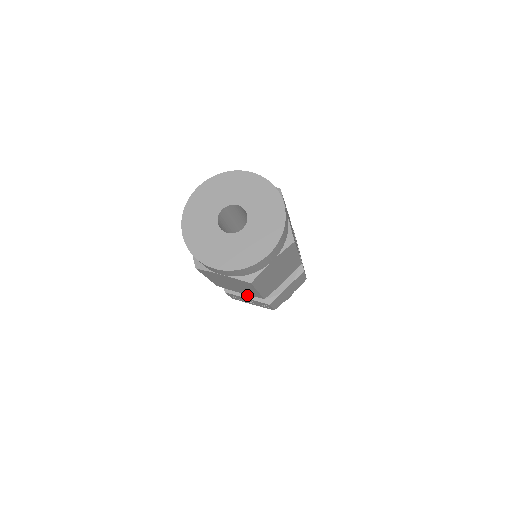
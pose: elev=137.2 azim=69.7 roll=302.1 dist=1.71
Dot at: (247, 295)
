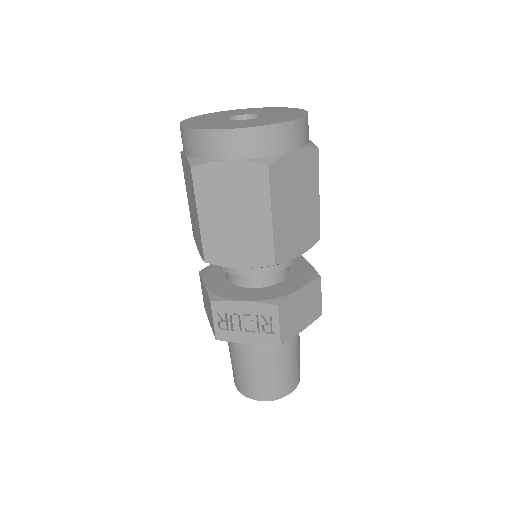
Dot at: (244, 298)
